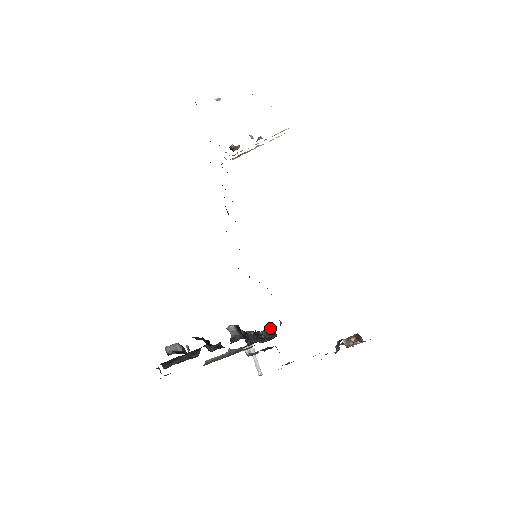
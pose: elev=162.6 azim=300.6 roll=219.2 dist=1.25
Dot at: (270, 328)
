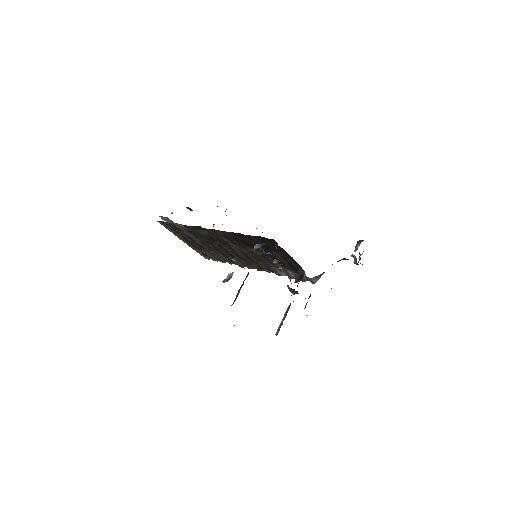
Dot at: (298, 274)
